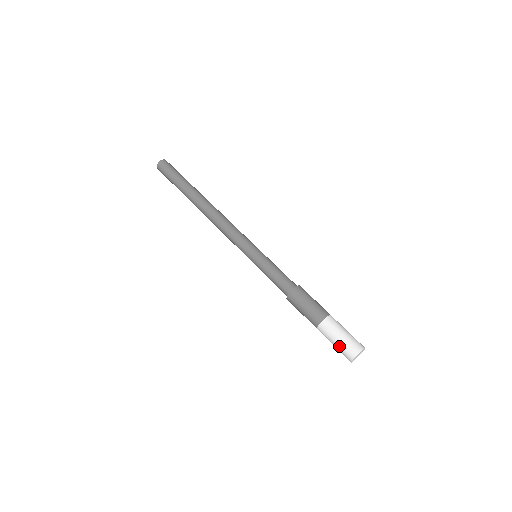
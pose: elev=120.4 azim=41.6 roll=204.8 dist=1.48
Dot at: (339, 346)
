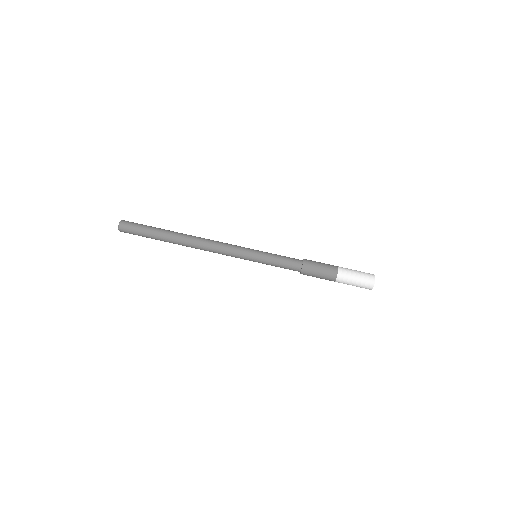
Dot at: (360, 278)
